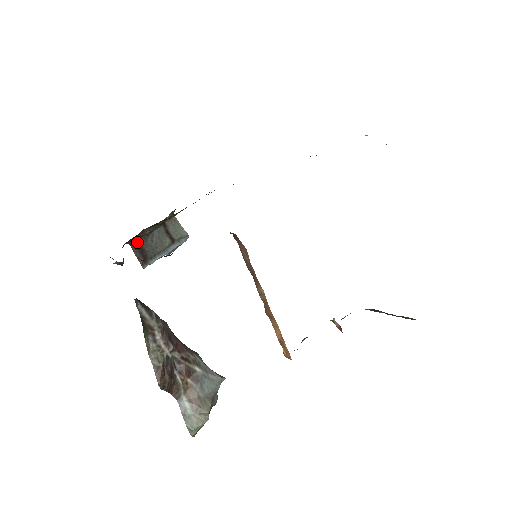
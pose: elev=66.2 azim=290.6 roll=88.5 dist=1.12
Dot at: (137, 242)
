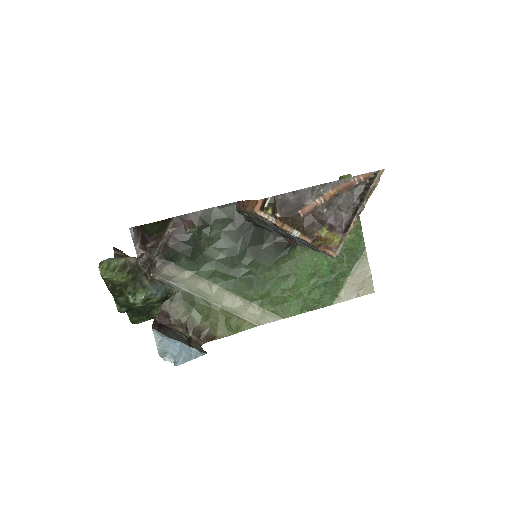
Dot at: occluded
